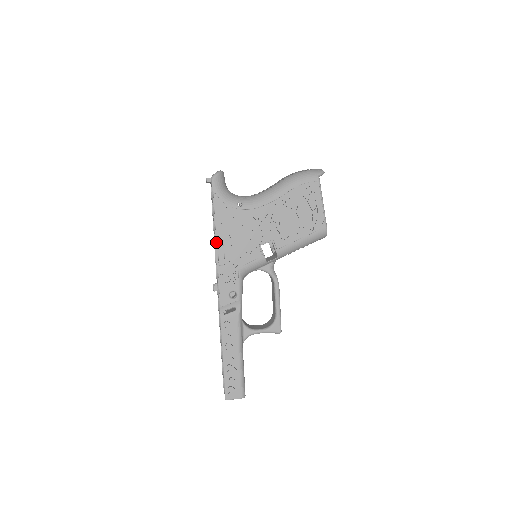
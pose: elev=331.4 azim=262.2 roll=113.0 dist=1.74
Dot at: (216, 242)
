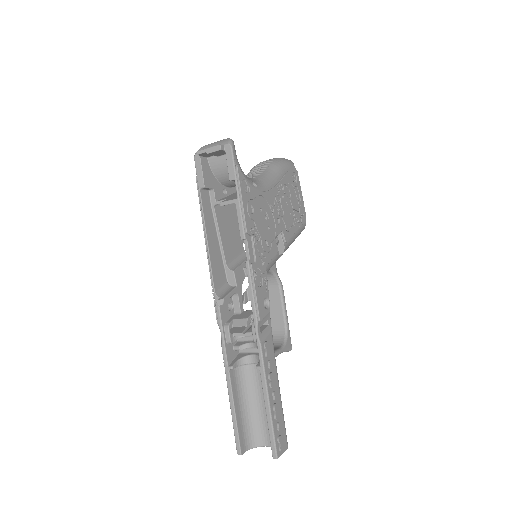
Dot at: (246, 231)
